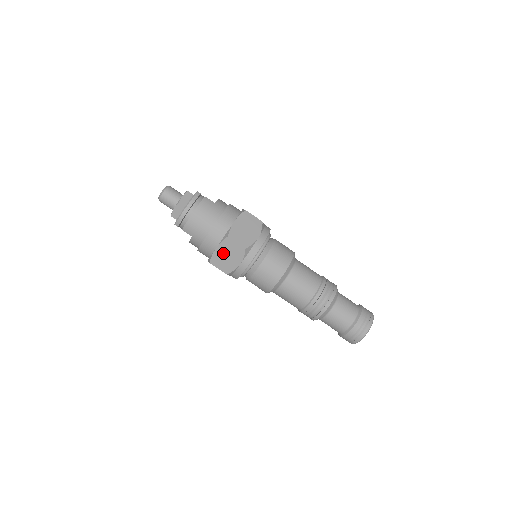
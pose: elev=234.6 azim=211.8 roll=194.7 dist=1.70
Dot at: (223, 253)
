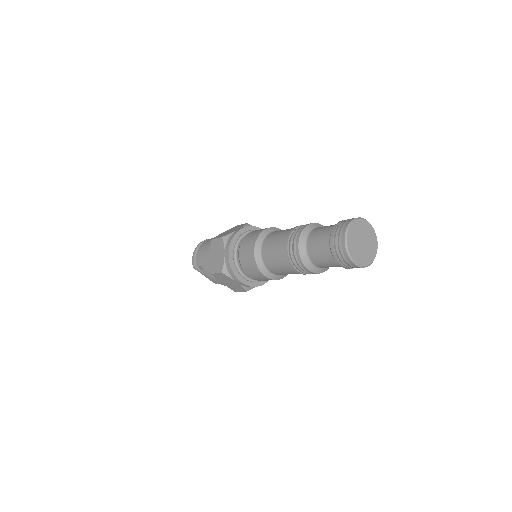
Dot at: (214, 256)
